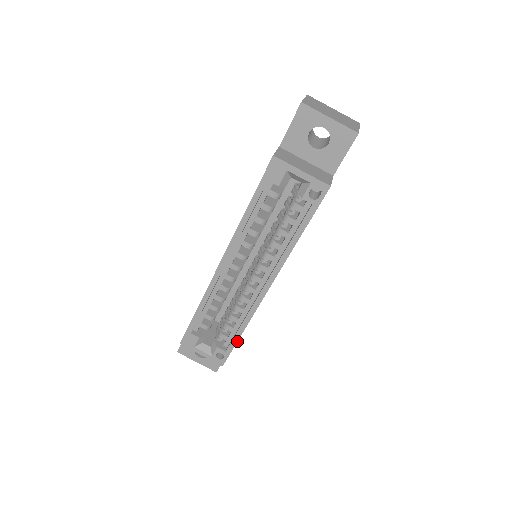
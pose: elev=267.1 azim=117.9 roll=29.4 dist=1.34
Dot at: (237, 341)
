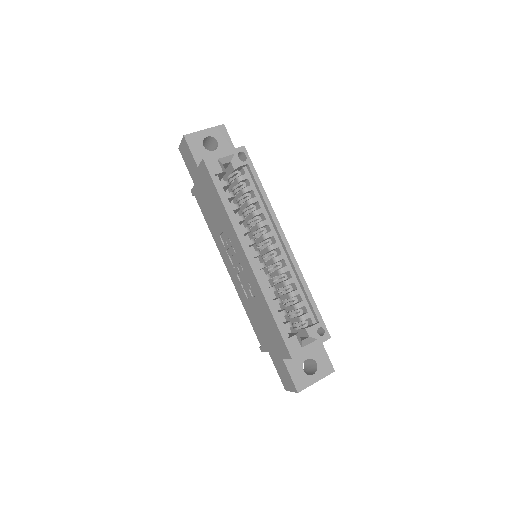
Dot at: (315, 303)
